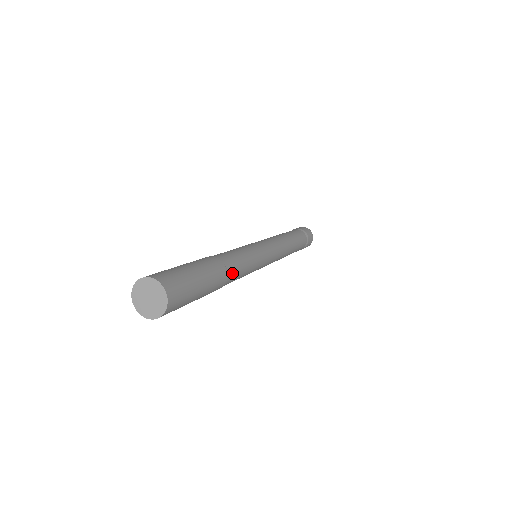
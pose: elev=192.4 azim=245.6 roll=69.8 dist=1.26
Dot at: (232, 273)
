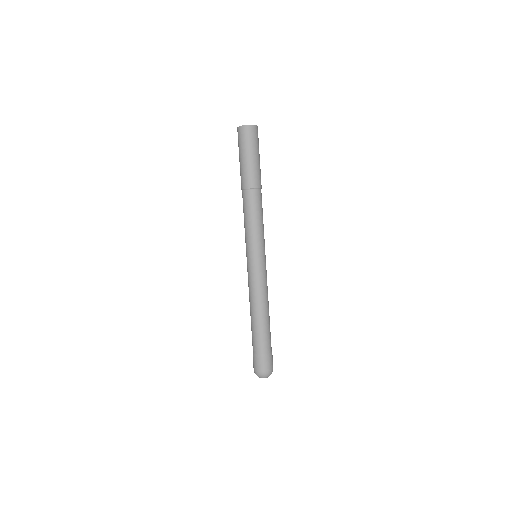
Dot at: (261, 196)
